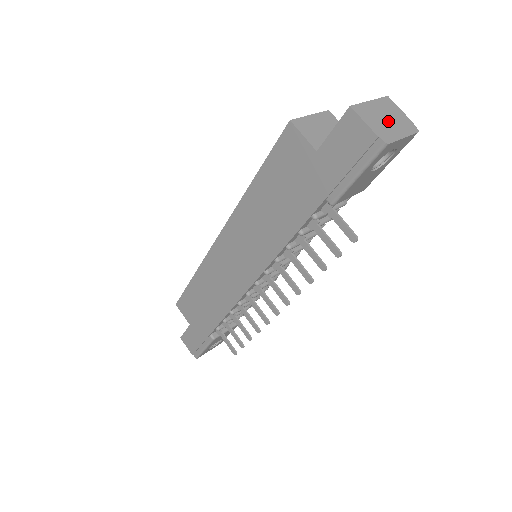
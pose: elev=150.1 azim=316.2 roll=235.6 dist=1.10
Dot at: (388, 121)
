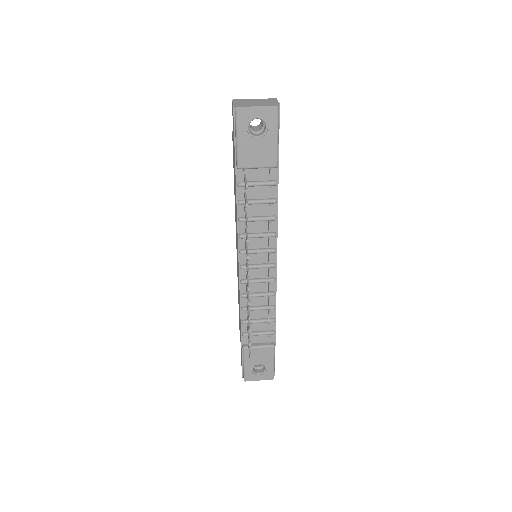
Dot at: (255, 103)
